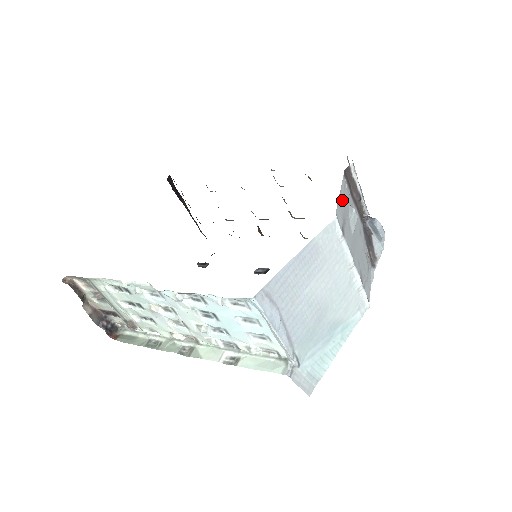
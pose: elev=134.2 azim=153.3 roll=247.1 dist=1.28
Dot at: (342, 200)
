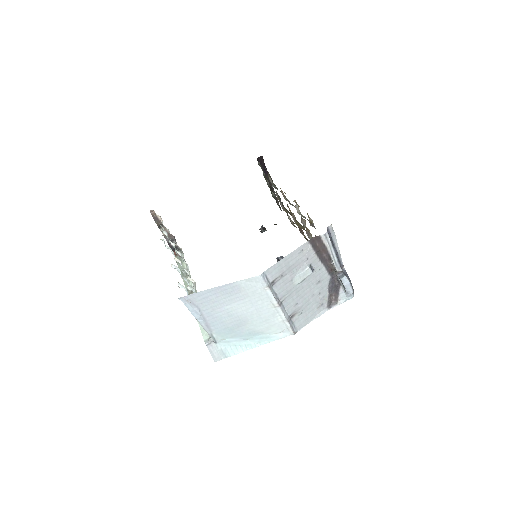
Dot at: (288, 261)
